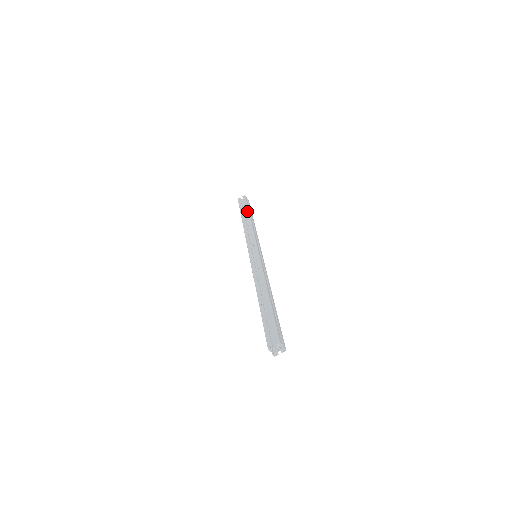
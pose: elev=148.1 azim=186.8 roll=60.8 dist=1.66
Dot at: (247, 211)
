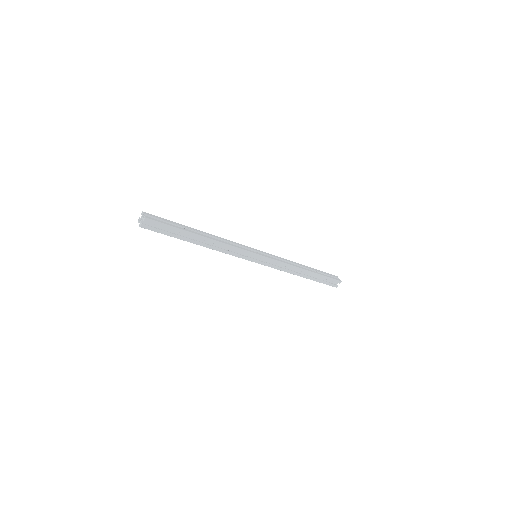
Dot at: occluded
